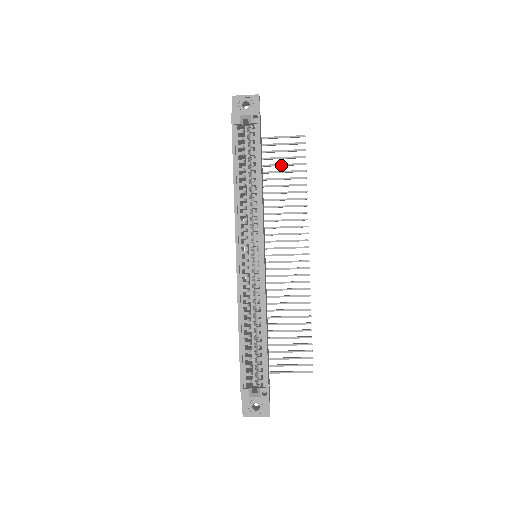
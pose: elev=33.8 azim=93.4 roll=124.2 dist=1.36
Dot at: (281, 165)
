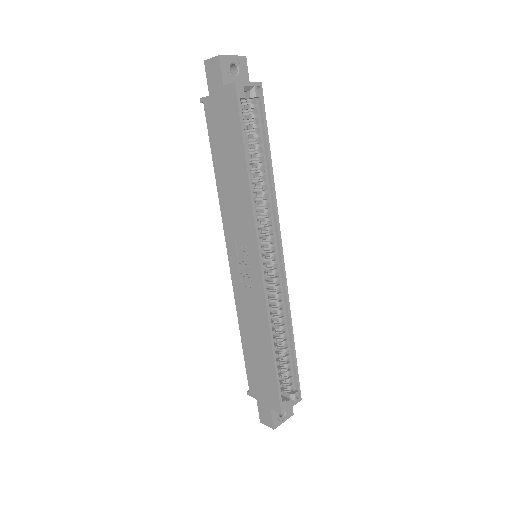
Dot at: occluded
